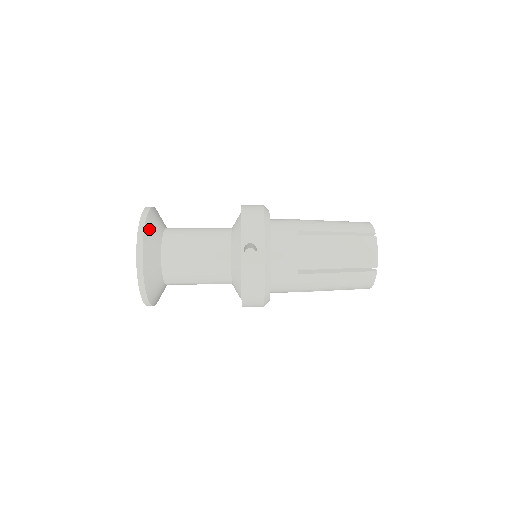
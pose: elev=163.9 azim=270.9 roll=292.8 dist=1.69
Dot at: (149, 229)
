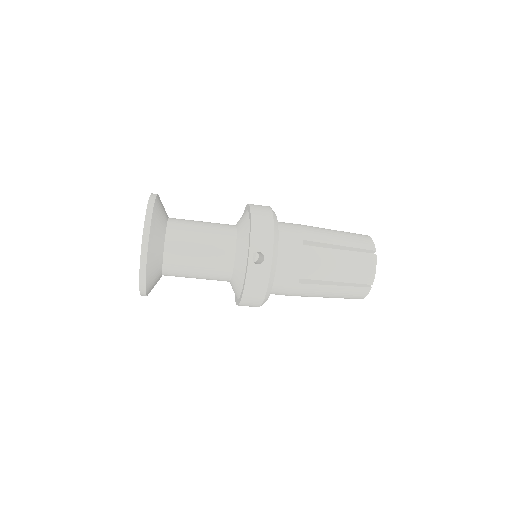
Dot at: (155, 223)
